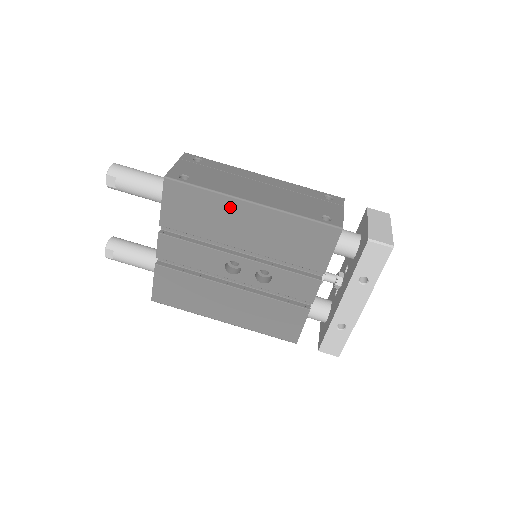
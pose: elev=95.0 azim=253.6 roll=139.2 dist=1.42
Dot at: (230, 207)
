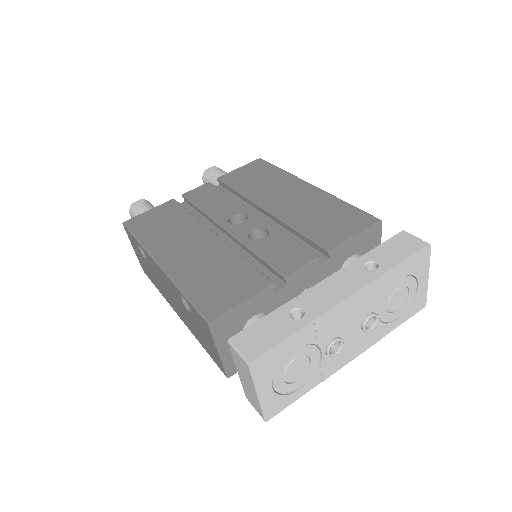
Dot at: (289, 182)
